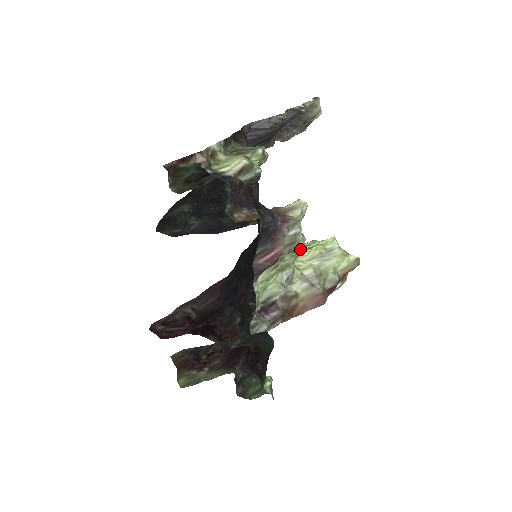
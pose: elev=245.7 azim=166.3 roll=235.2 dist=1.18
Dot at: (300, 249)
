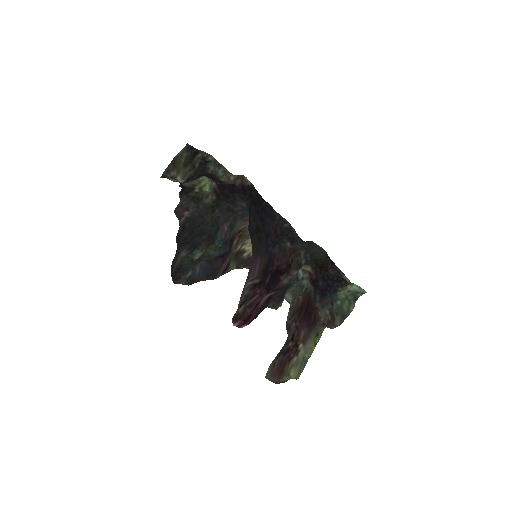
Dot at: occluded
